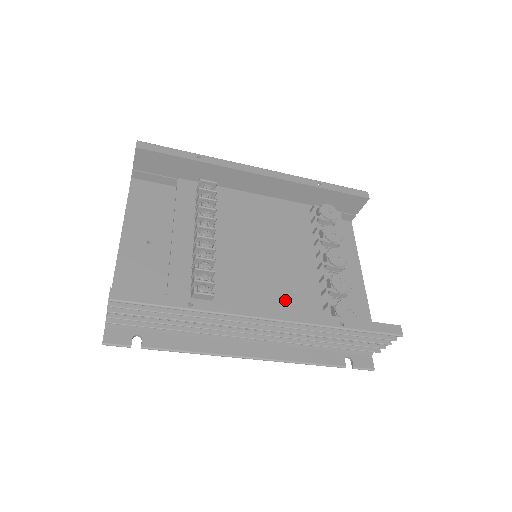
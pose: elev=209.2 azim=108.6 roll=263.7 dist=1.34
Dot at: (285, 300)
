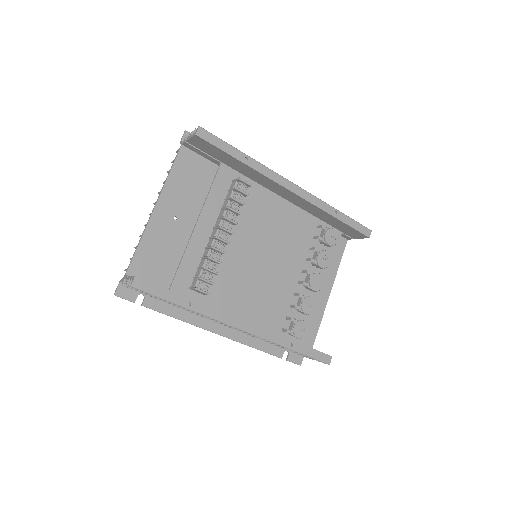
Dot at: (261, 304)
